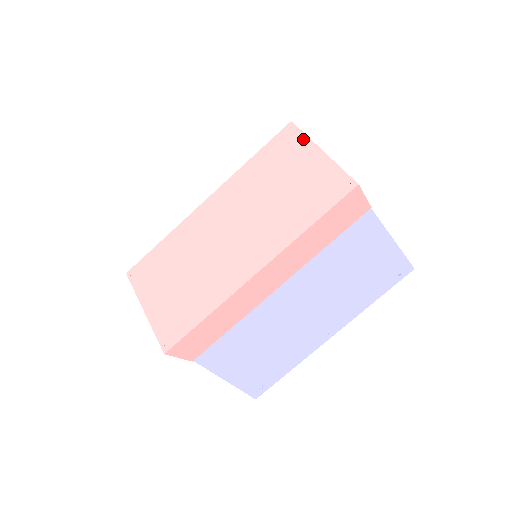
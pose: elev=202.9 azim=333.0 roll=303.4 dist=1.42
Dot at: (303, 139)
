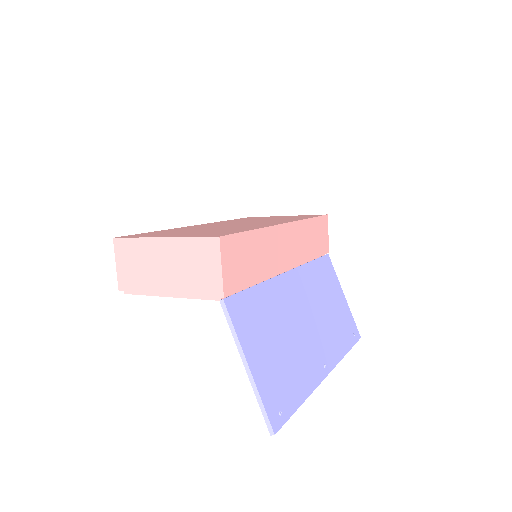
Dot at: occluded
